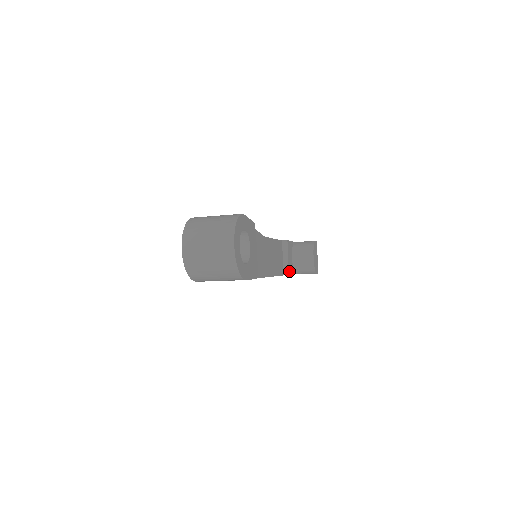
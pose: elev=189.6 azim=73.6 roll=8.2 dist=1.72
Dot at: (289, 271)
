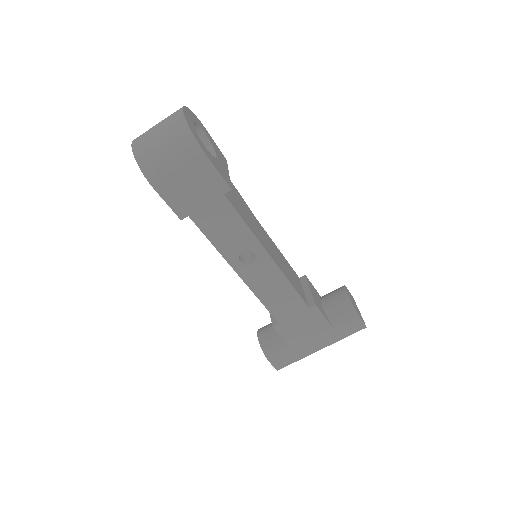
Dot at: (316, 303)
